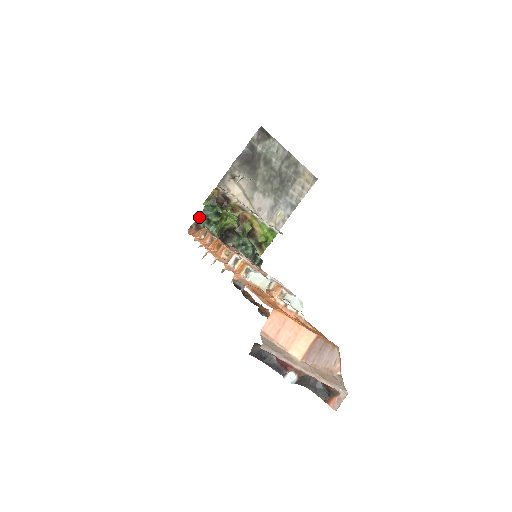
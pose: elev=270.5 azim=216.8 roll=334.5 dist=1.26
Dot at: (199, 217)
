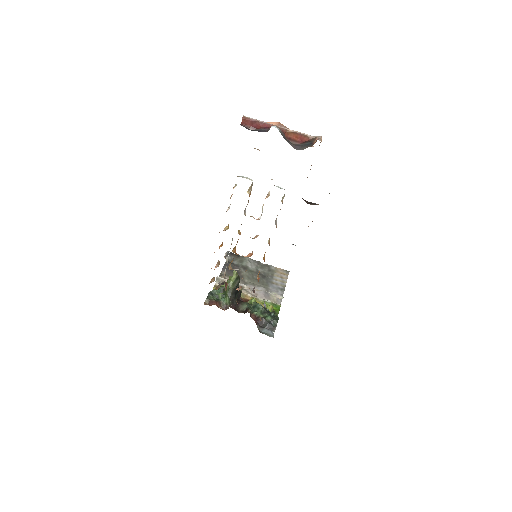
Dot at: (208, 296)
